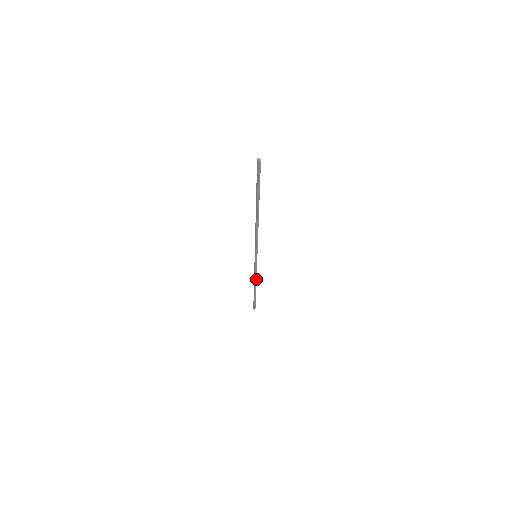
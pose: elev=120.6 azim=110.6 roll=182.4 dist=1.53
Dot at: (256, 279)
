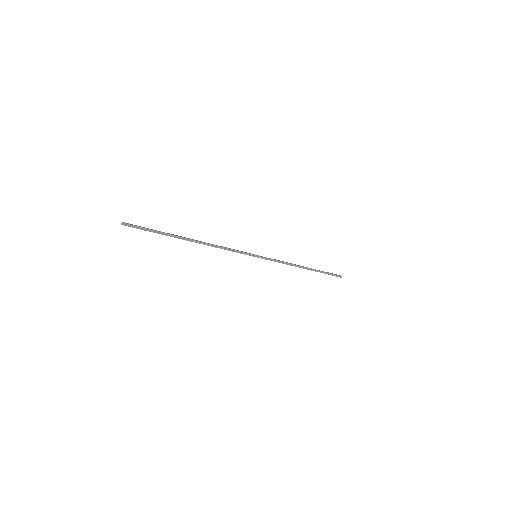
Dot at: (292, 264)
